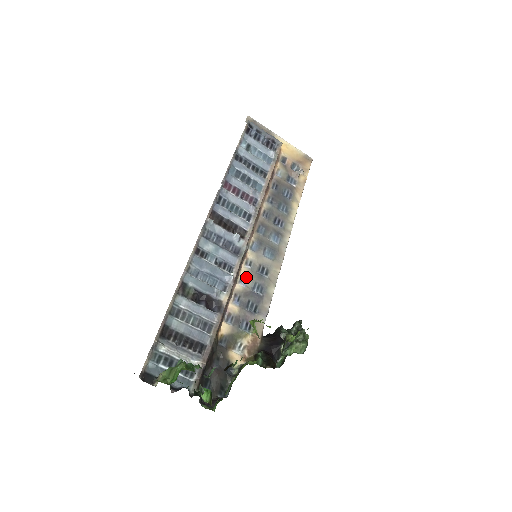
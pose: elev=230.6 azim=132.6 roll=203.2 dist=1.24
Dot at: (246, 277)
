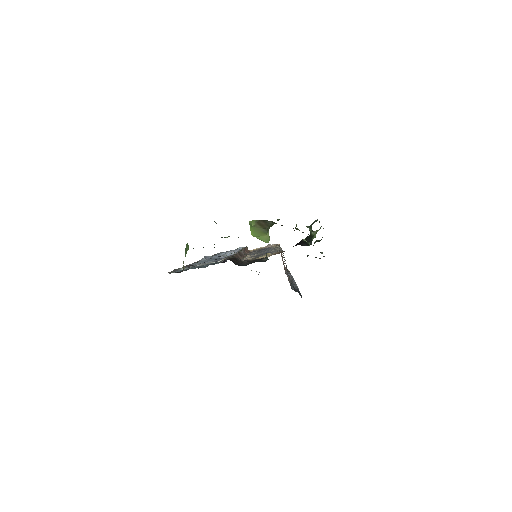
Dot at: occluded
